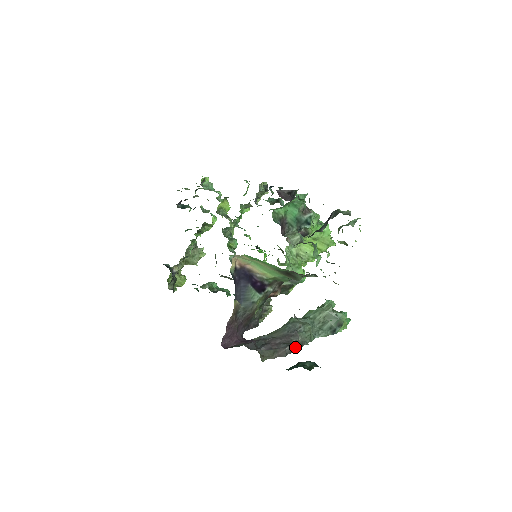
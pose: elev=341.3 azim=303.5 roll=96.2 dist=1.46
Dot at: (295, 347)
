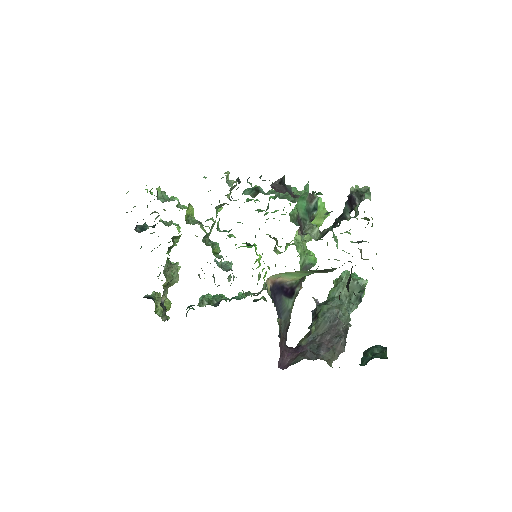
Dot at: (346, 335)
